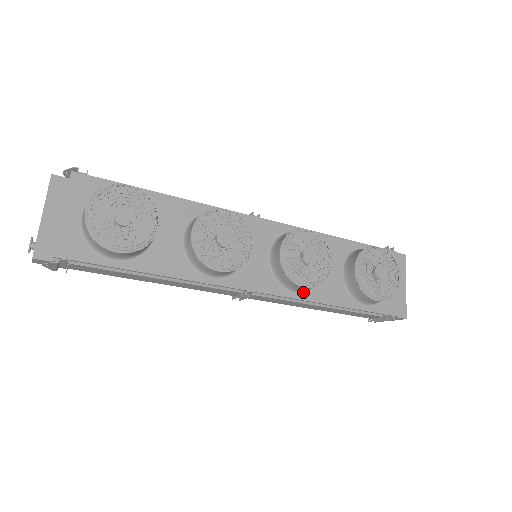
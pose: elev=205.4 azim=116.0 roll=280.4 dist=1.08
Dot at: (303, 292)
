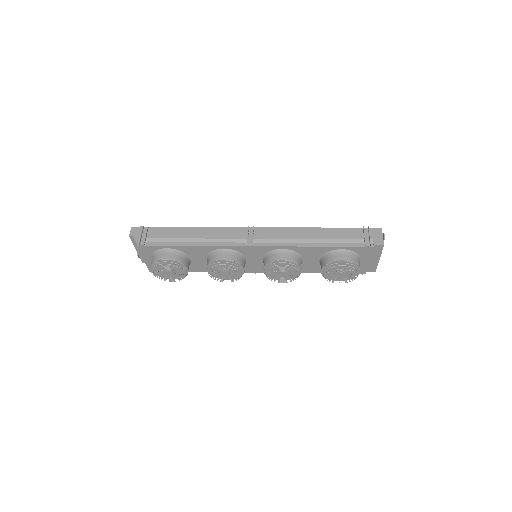
Dot at: occluded
